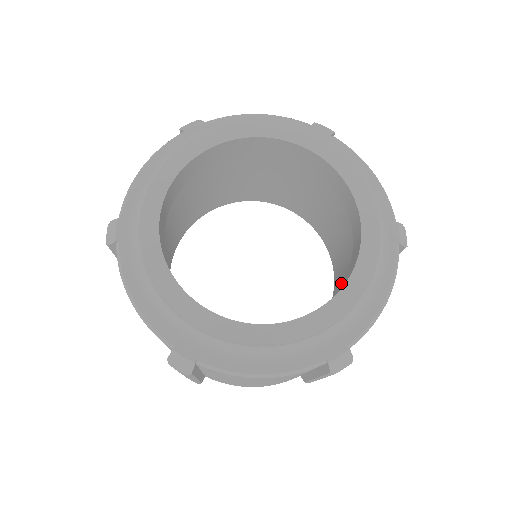
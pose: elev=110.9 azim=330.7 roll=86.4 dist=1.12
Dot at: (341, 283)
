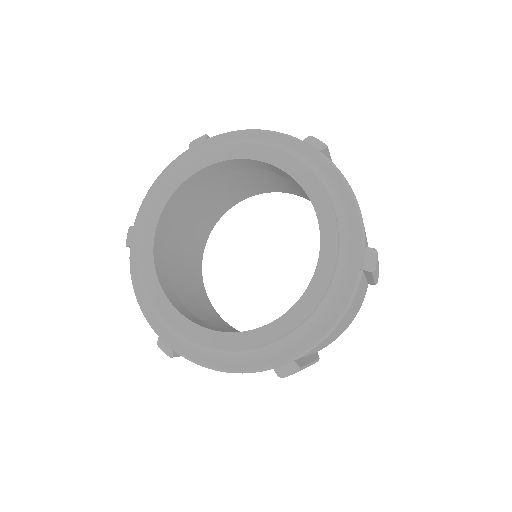
Dot at: occluded
